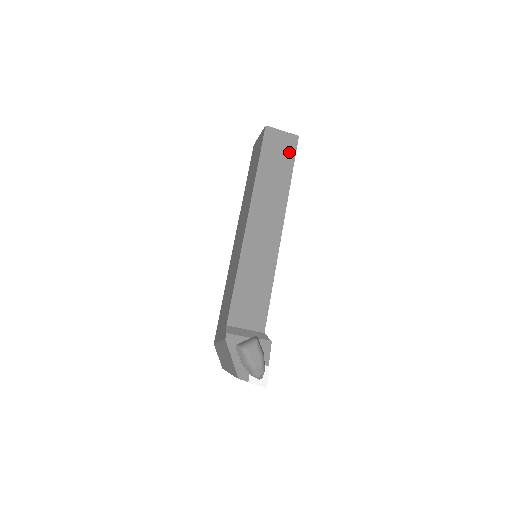
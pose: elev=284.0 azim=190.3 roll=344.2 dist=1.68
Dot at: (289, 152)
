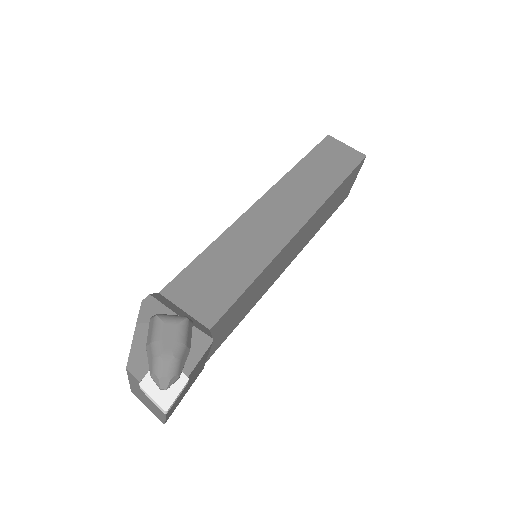
Dot at: (347, 163)
